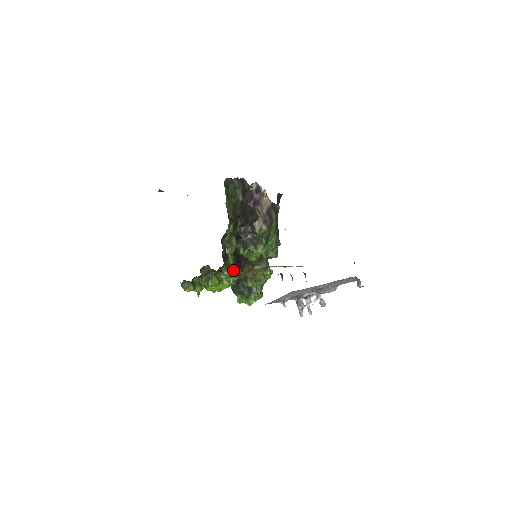
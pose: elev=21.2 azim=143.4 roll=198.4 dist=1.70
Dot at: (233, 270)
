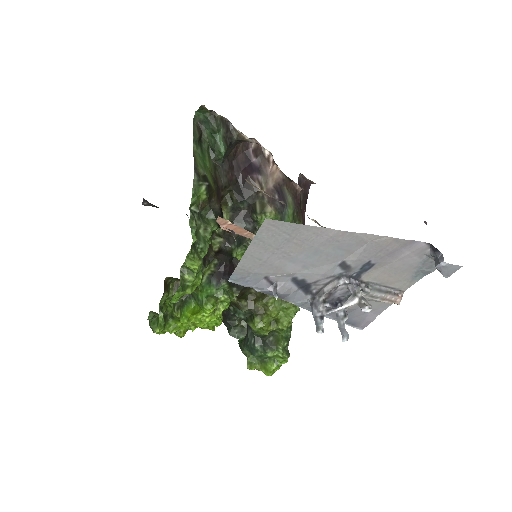
Dot at: (222, 287)
